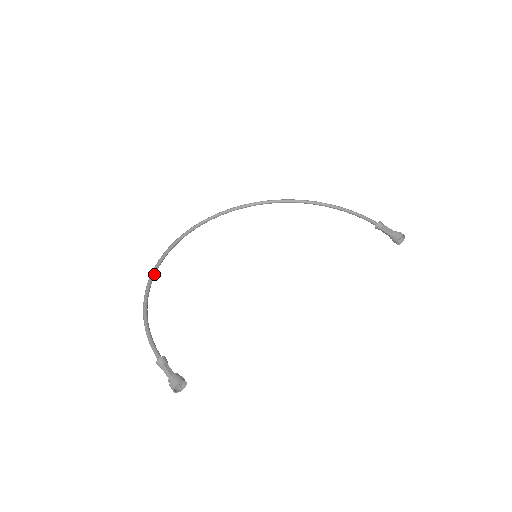
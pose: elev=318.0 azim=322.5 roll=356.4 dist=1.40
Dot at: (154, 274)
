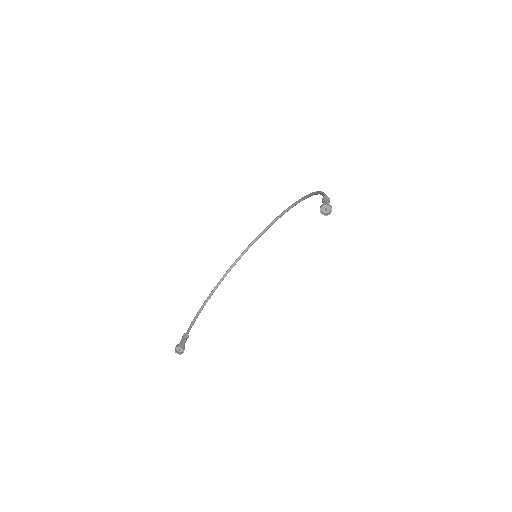
Dot at: (219, 282)
